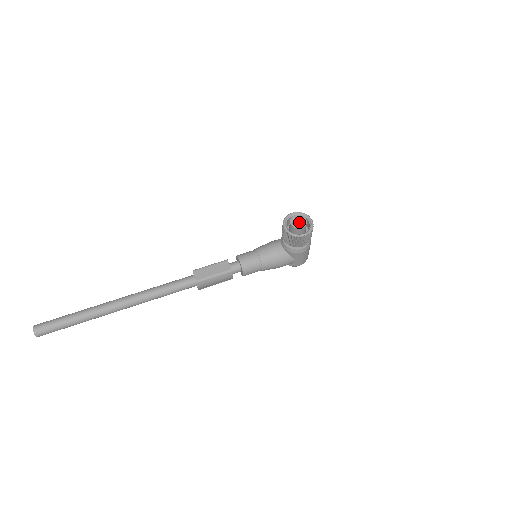
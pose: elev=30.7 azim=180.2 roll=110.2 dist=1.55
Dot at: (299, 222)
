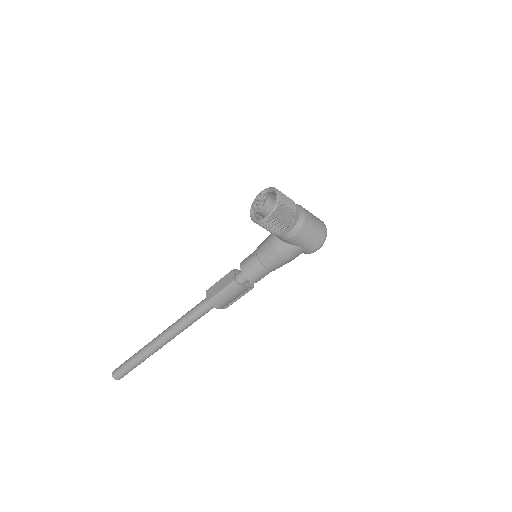
Dot at: occluded
